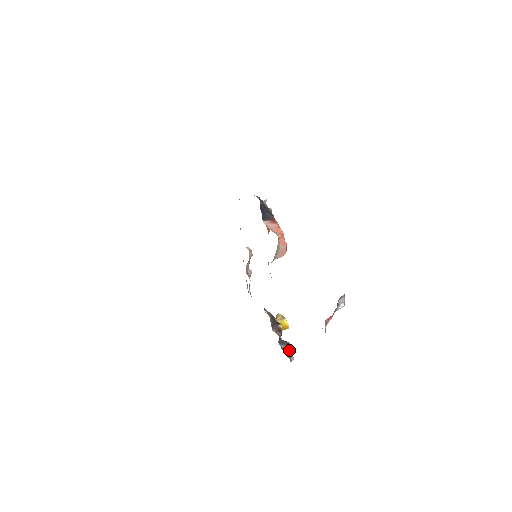
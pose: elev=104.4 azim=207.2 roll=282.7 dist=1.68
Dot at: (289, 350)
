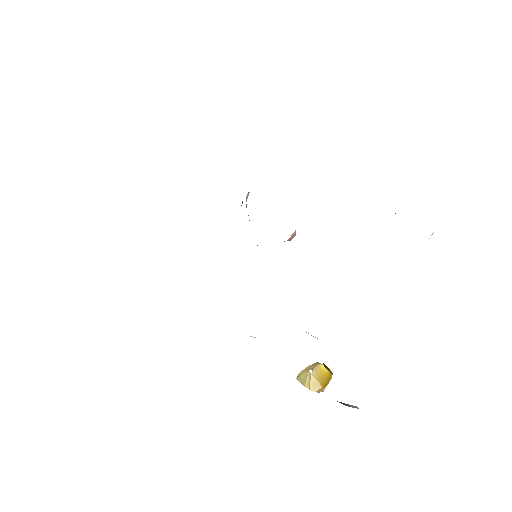
Dot at: occluded
